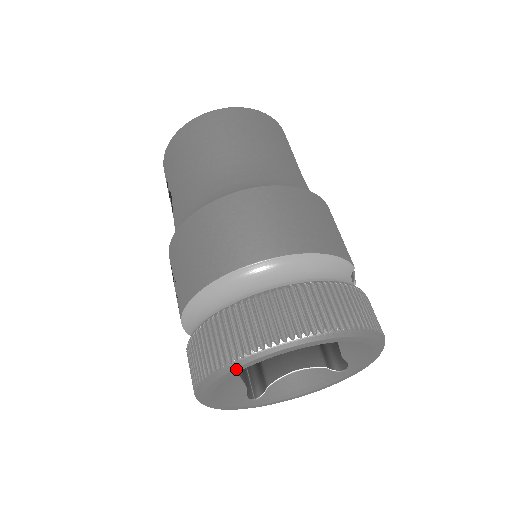
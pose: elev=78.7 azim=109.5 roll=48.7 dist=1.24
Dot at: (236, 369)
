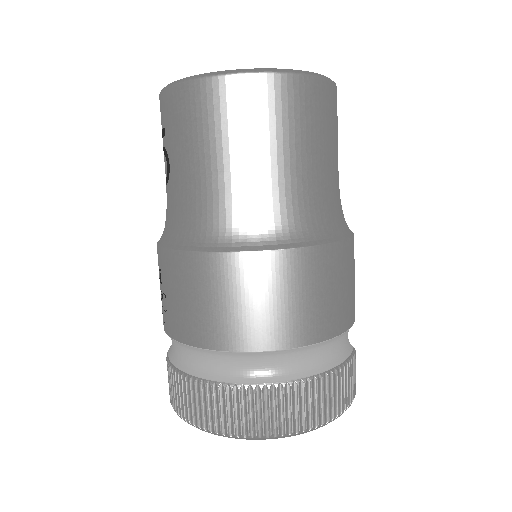
Dot at: (221, 435)
